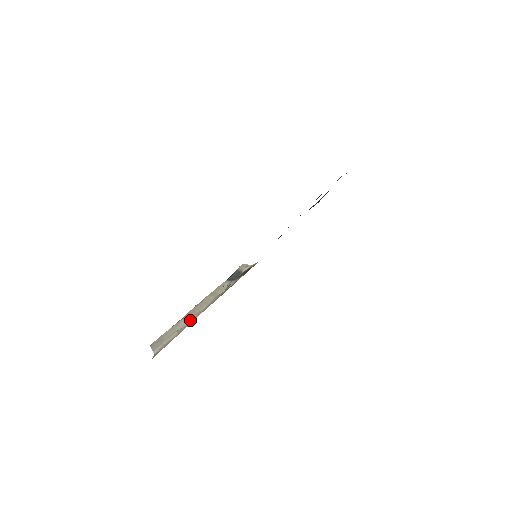
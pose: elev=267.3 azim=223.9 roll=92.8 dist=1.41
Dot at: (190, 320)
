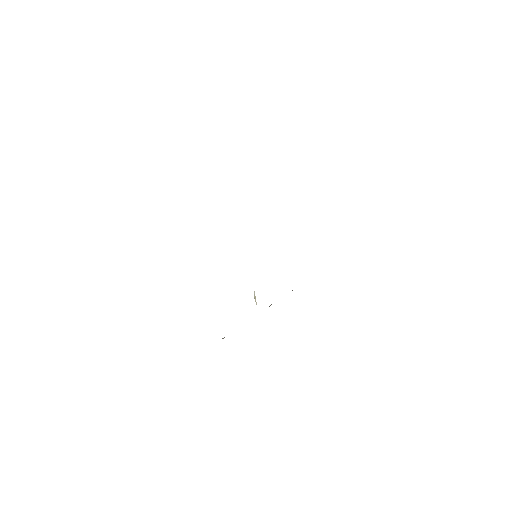
Dot at: occluded
